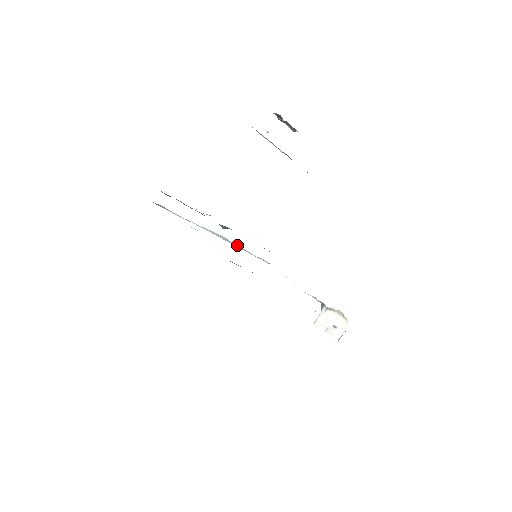
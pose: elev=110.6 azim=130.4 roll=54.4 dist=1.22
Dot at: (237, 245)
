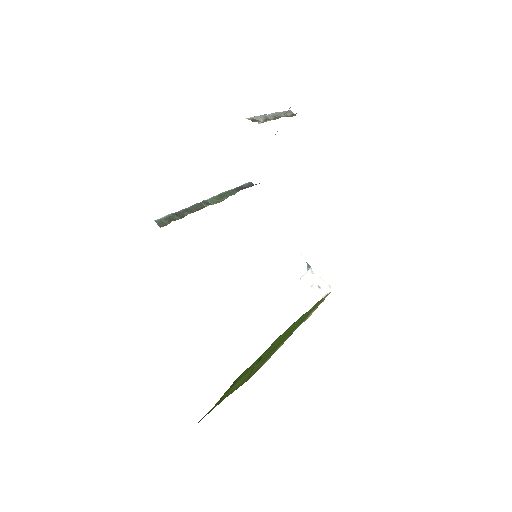
Dot at: occluded
